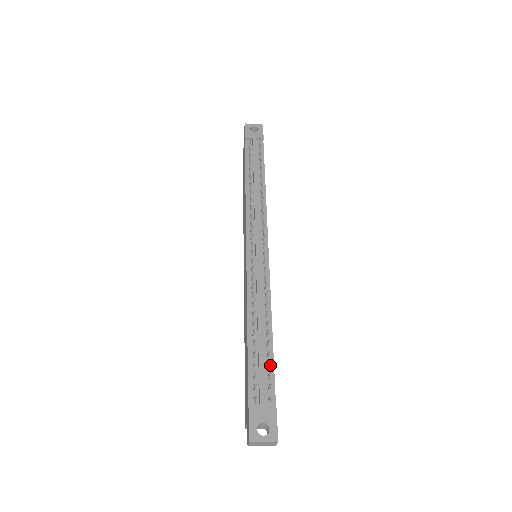
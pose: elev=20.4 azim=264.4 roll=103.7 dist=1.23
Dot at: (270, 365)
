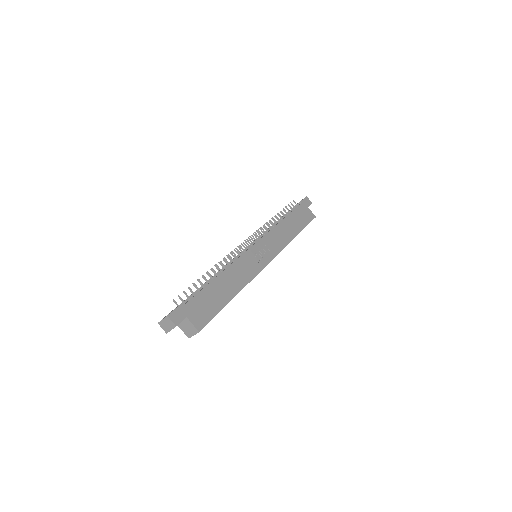
Dot at: (201, 290)
